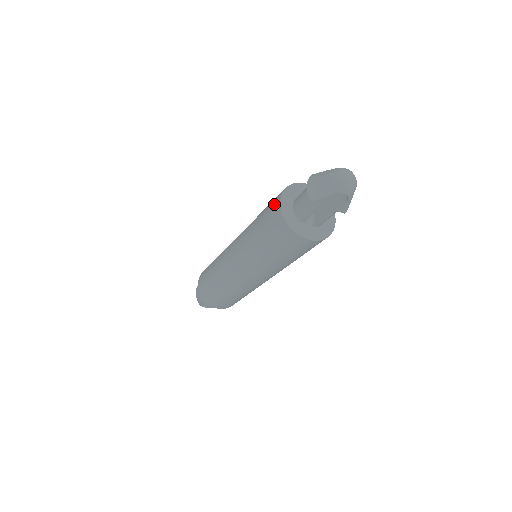
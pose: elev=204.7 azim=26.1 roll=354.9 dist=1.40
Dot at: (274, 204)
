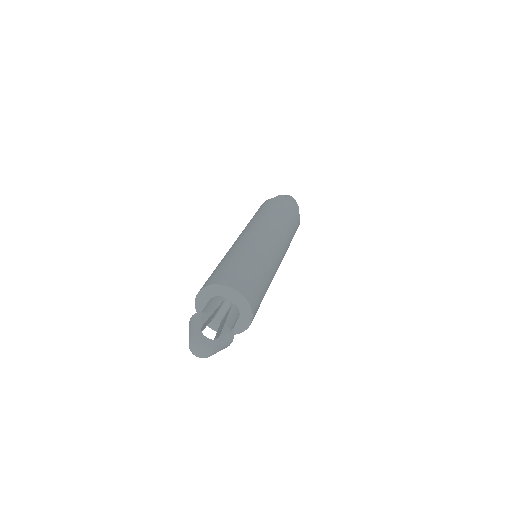
Dot at: occluded
